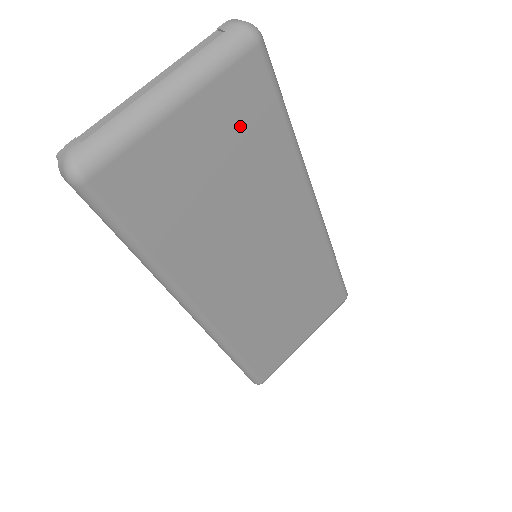
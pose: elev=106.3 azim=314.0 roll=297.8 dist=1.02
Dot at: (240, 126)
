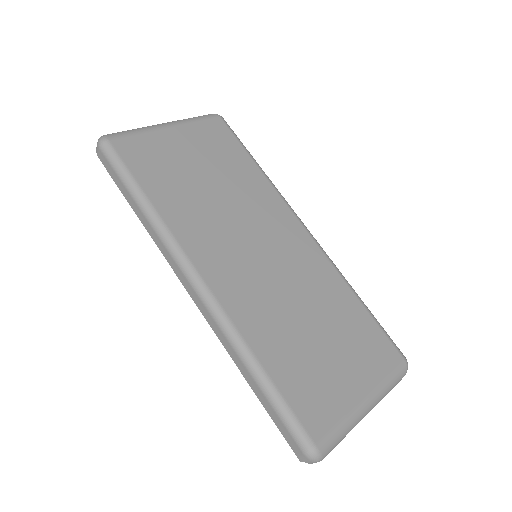
Dot at: (215, 149)
